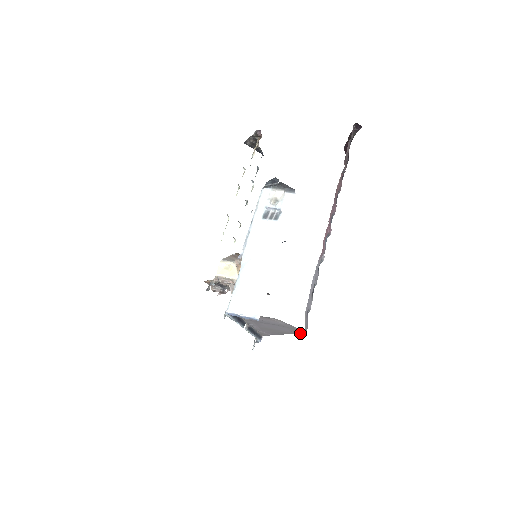
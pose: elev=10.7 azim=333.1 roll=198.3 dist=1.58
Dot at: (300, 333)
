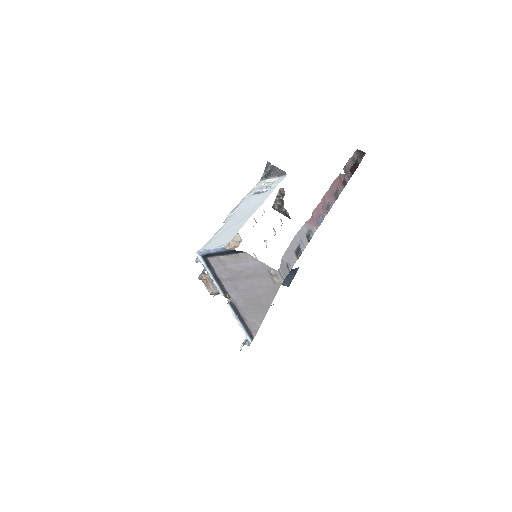
Dot at: (277, 284)
